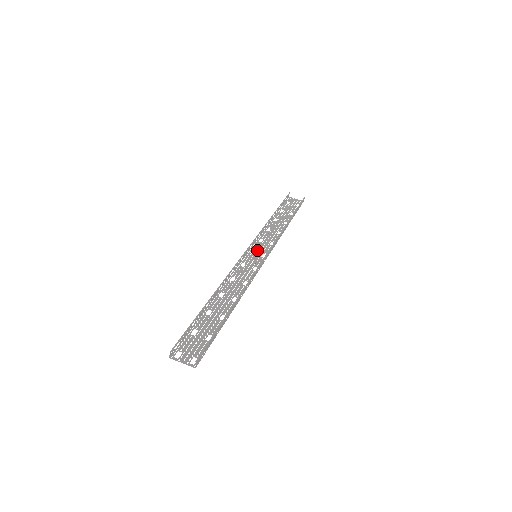
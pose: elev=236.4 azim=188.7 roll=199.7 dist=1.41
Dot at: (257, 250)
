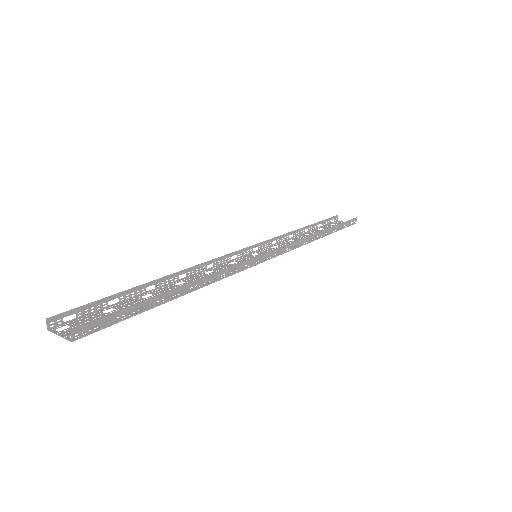
Dot at: (262, 253)
